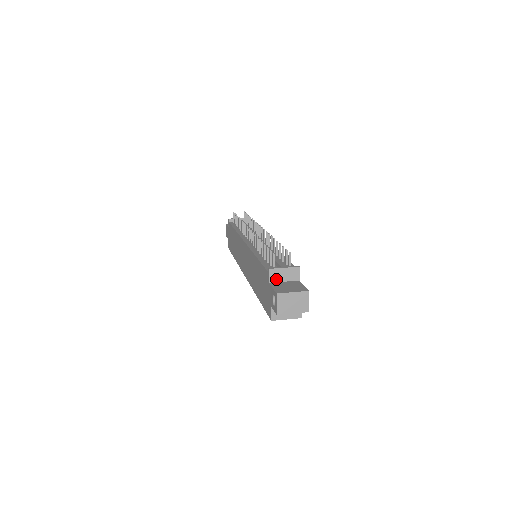
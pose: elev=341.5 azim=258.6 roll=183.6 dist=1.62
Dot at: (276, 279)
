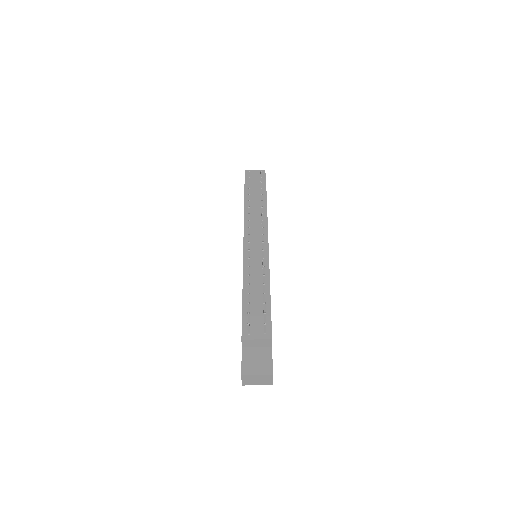
Dot at: (249, 345)
